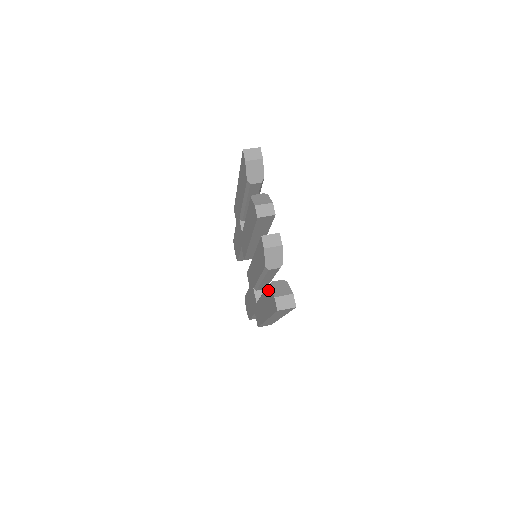
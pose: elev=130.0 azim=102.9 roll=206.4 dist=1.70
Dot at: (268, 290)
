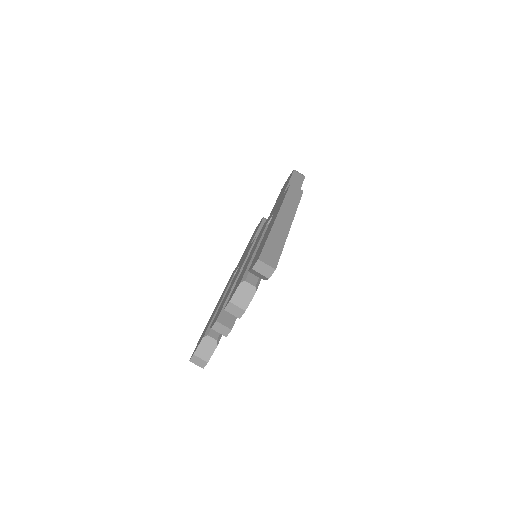
Dot at: (205, 332)
